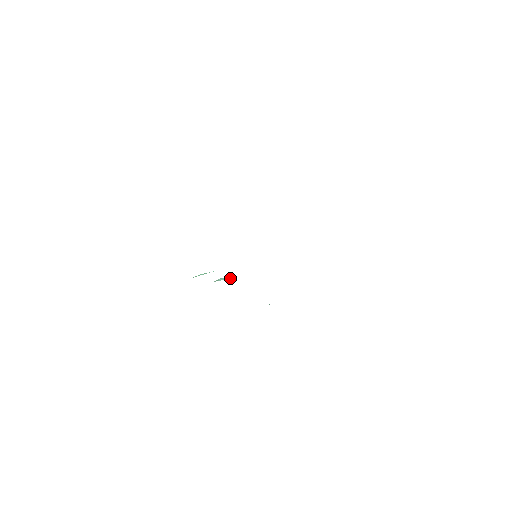
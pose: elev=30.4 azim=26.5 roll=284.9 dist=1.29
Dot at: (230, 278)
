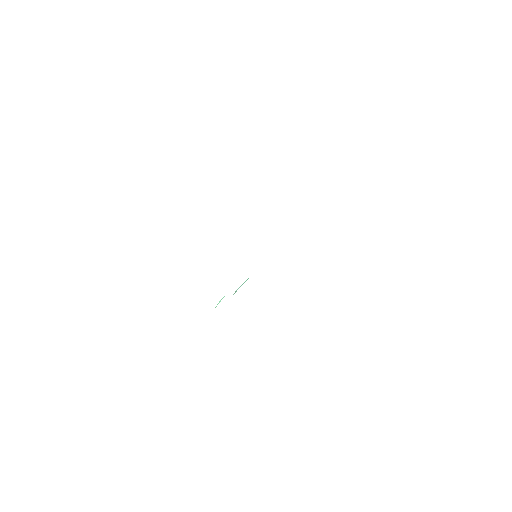
Dot at: (245, 281)
